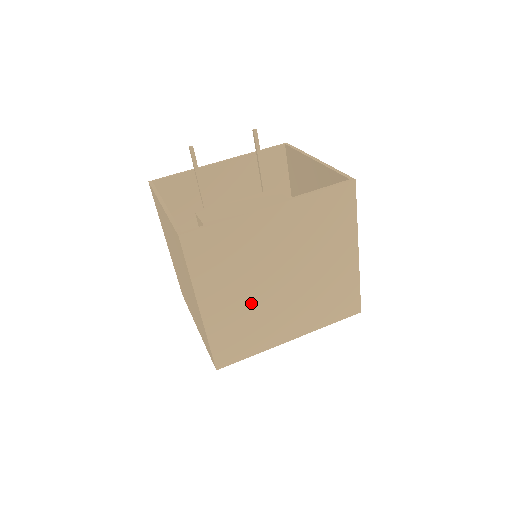
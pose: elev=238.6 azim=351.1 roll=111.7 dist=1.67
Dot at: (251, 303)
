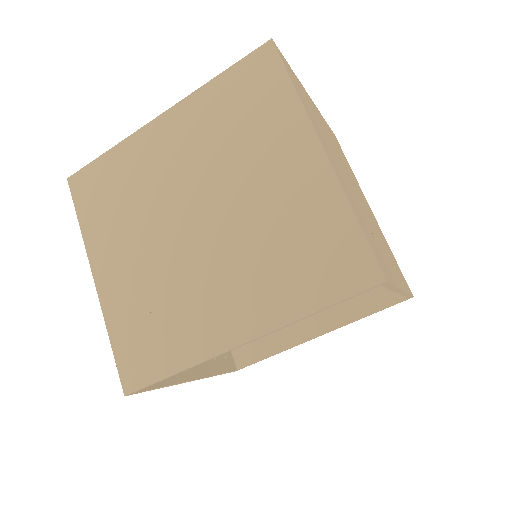
Dot at: (158, 266)
